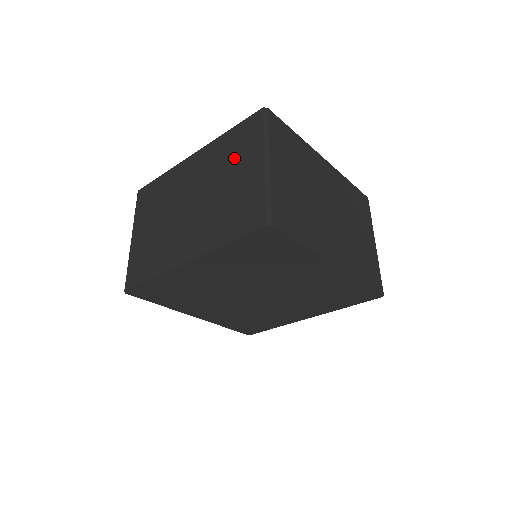
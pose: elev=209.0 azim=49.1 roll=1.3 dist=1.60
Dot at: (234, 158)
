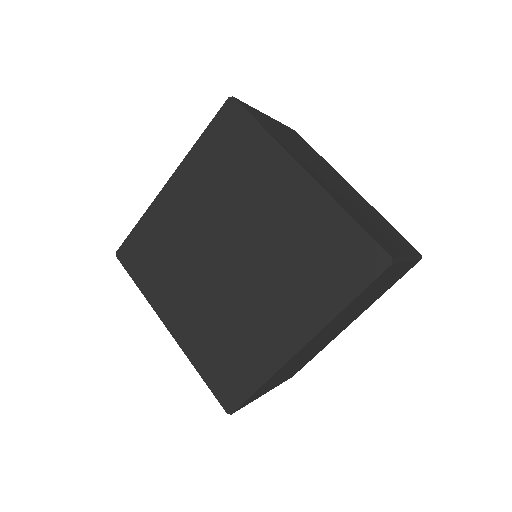
Dot at: occluded
